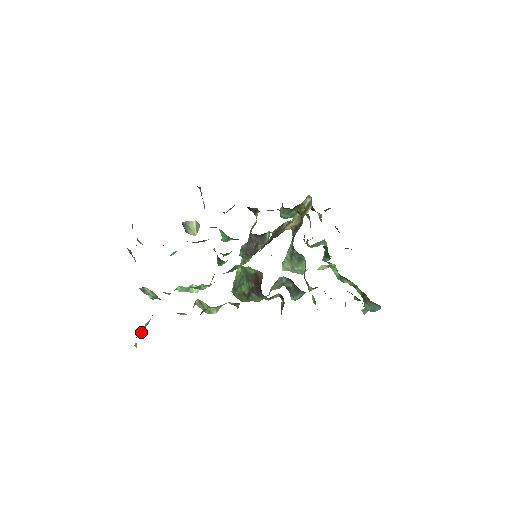
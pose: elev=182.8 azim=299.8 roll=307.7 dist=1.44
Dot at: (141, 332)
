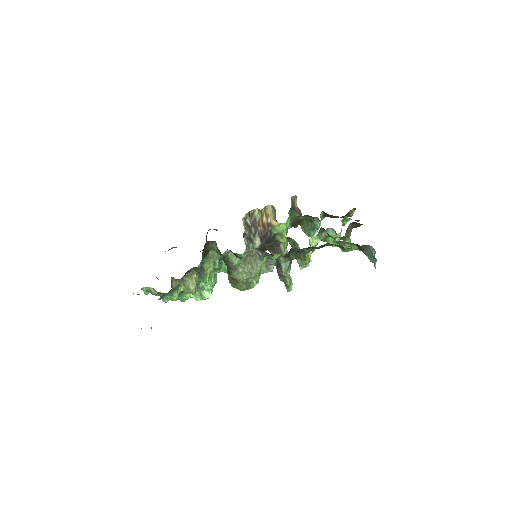
Dot at: occluded
